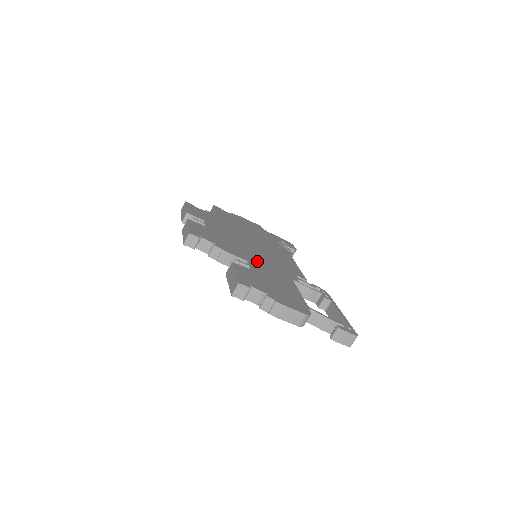
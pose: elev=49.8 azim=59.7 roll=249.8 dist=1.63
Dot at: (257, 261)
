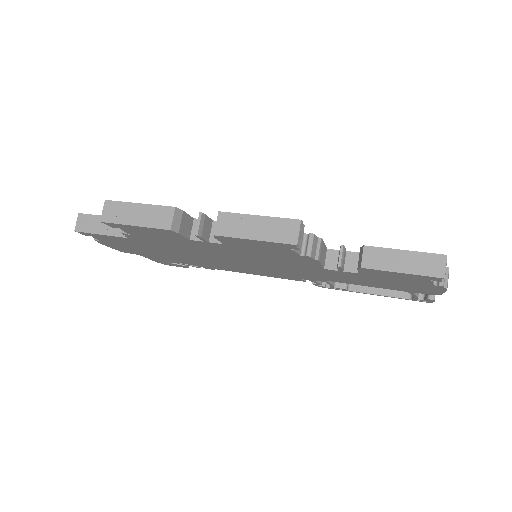
Dot at: occluded
